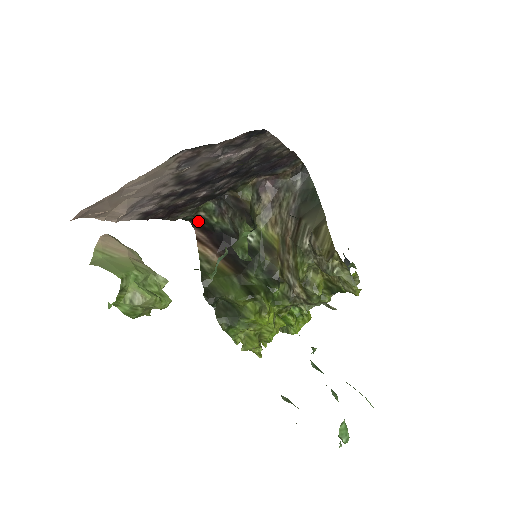
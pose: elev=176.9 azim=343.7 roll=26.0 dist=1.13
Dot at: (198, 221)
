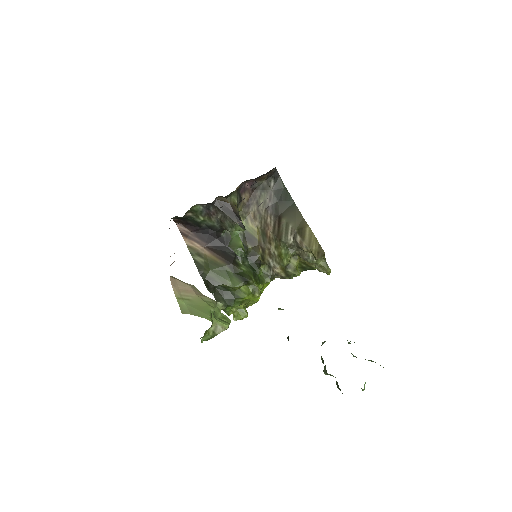
Dot at: (182, 218)
